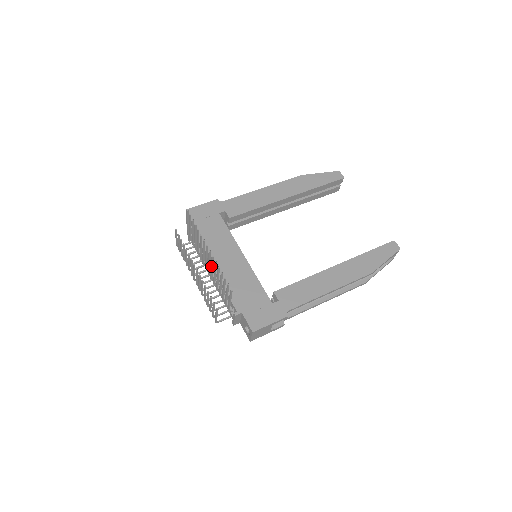
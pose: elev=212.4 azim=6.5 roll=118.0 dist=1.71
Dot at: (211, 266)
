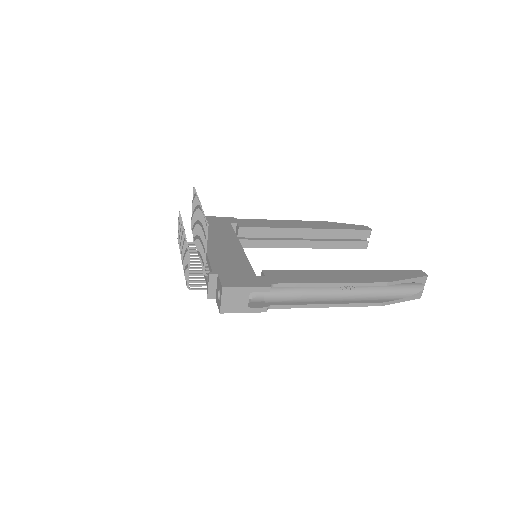
Dot at: (199, 226)
